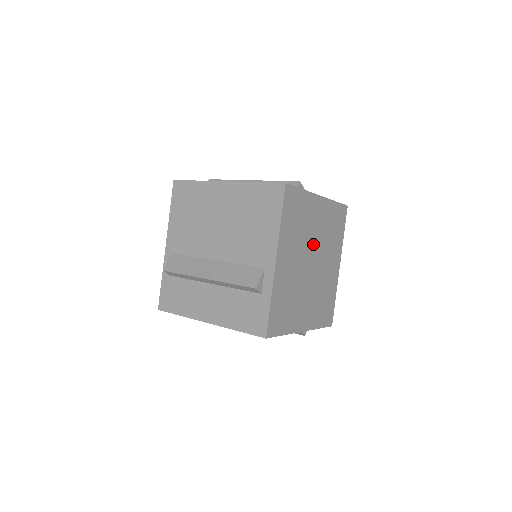
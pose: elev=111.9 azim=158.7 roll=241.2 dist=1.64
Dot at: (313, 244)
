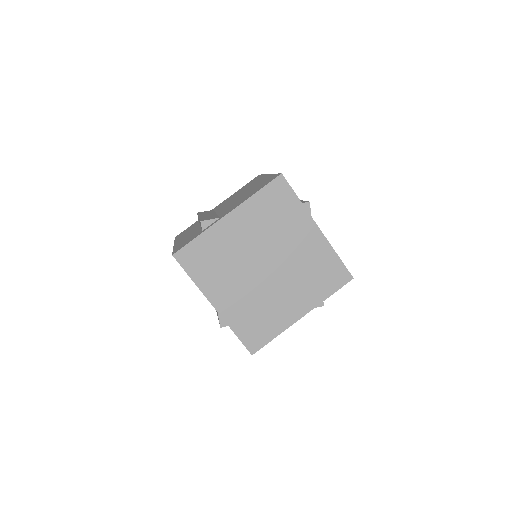
Dot at: (280, 254)
